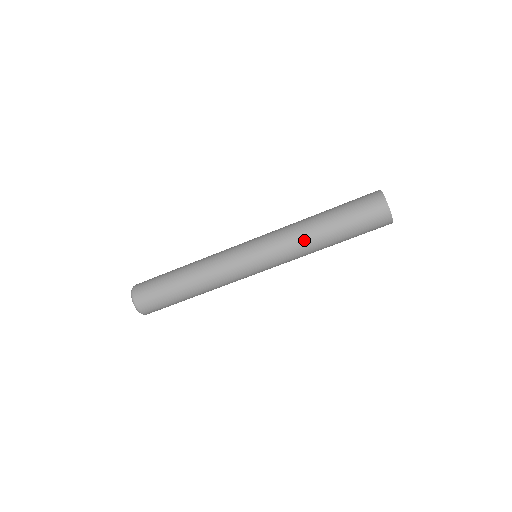
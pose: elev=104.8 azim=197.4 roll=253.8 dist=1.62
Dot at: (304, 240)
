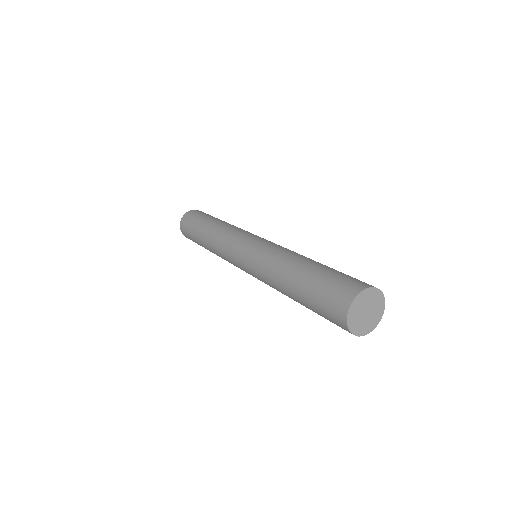
Dot at: (273, 276)
